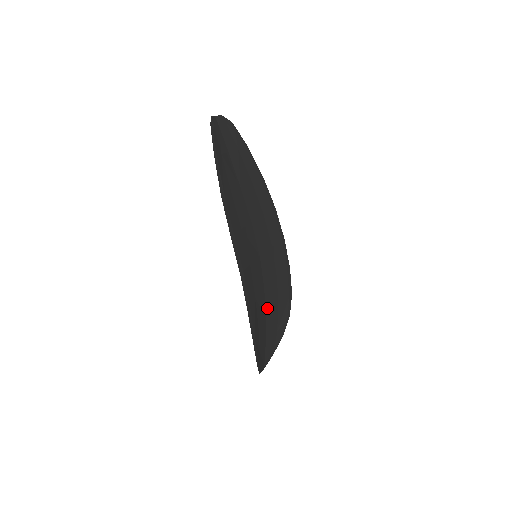
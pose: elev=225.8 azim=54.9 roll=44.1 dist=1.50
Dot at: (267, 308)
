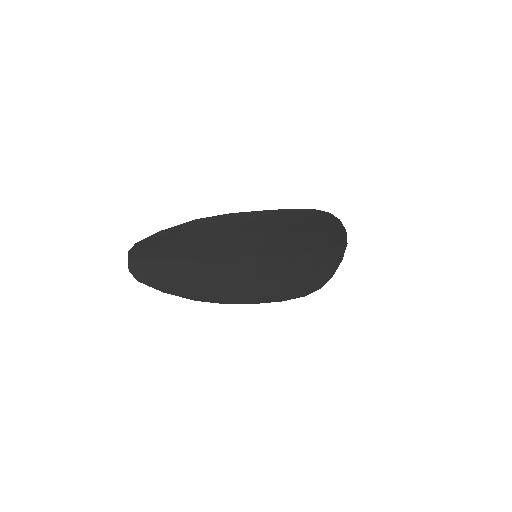
Dot at: (303, 248)
